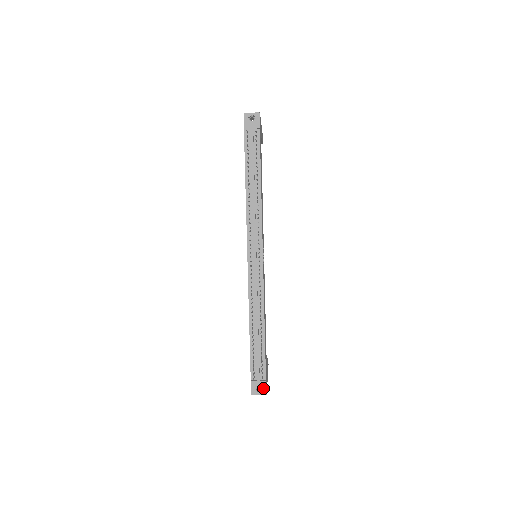
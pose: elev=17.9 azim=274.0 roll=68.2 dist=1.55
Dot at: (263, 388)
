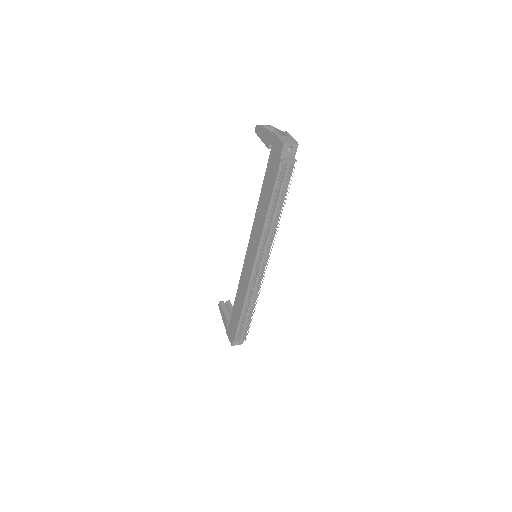
Dot at: (241, 341)
